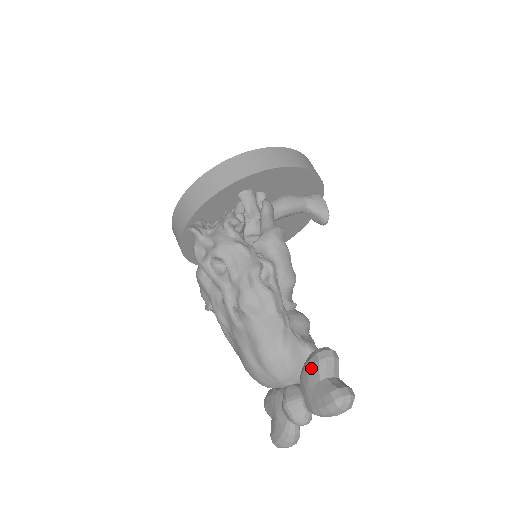
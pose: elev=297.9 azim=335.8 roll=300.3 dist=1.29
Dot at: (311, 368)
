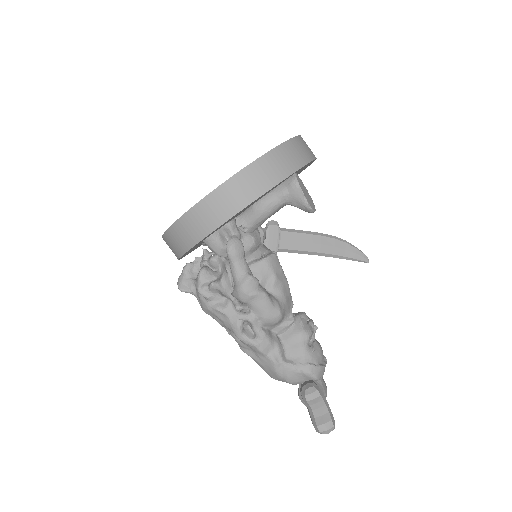
Dot at: (302, 398)
